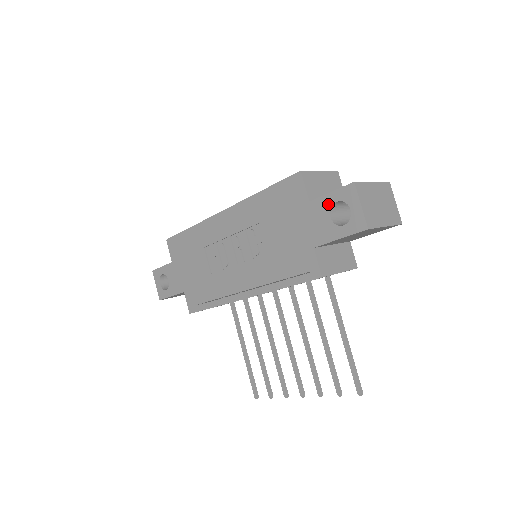
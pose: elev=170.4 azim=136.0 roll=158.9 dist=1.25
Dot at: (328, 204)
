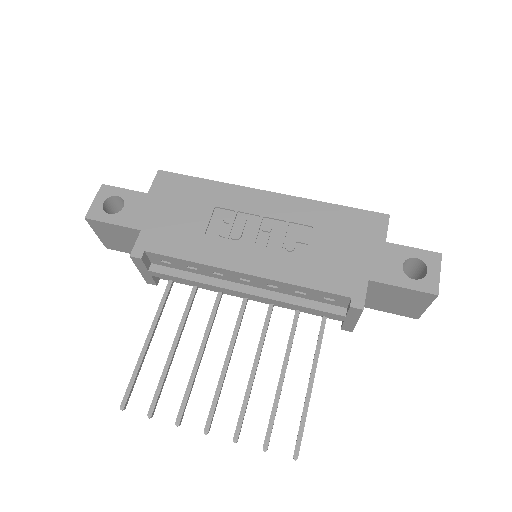
Dot at: (406, 255)
